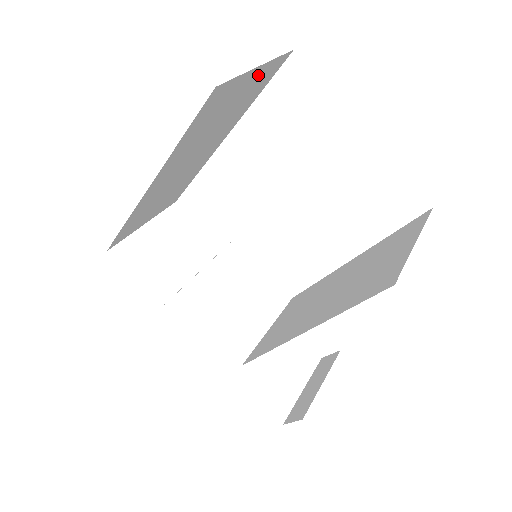
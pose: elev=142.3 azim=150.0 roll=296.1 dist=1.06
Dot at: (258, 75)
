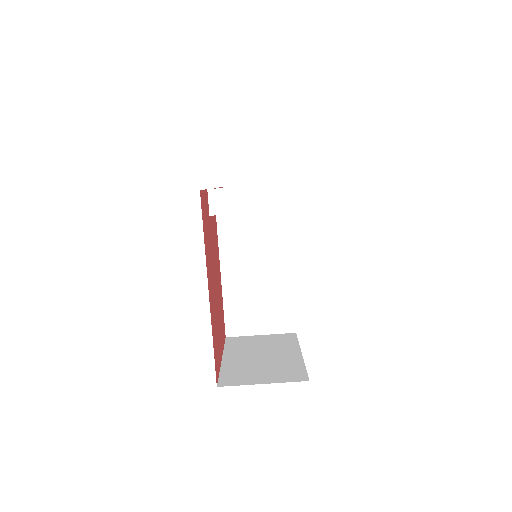
Dot at: occluded
